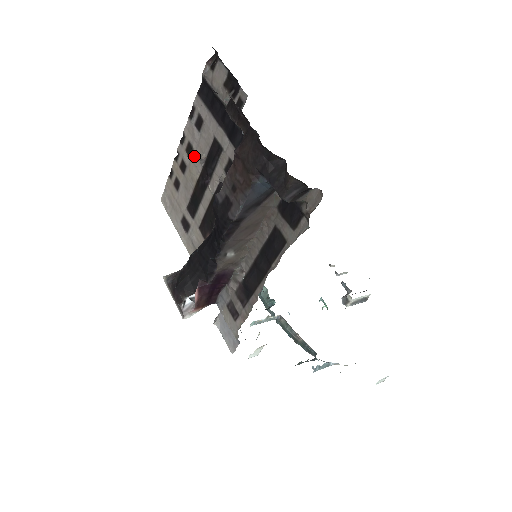
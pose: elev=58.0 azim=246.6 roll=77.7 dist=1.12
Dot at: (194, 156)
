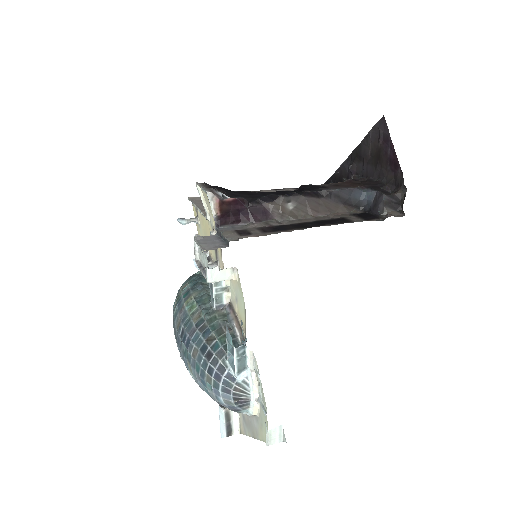
Dot at: occluded
